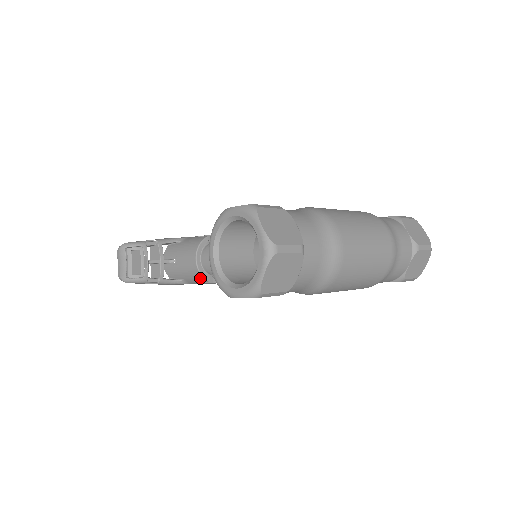
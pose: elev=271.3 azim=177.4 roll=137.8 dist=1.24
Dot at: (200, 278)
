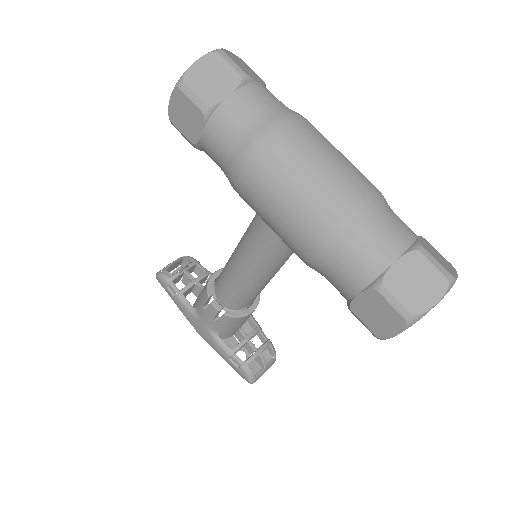
Dot at: (205, 292)
